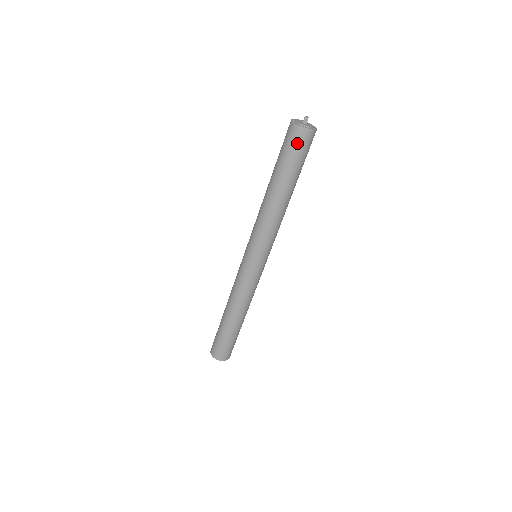
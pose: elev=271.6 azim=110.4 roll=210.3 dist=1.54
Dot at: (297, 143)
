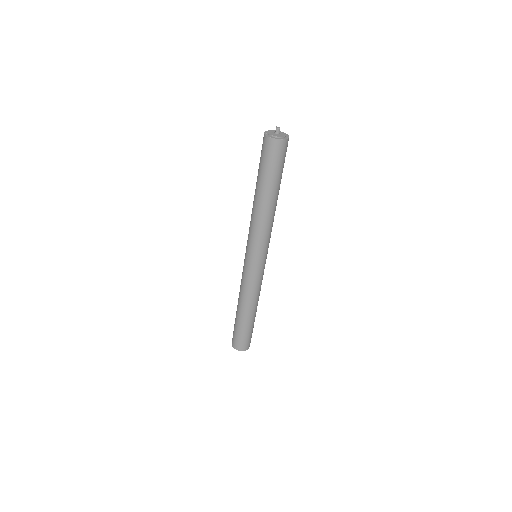
Dot at: (274, 154)
